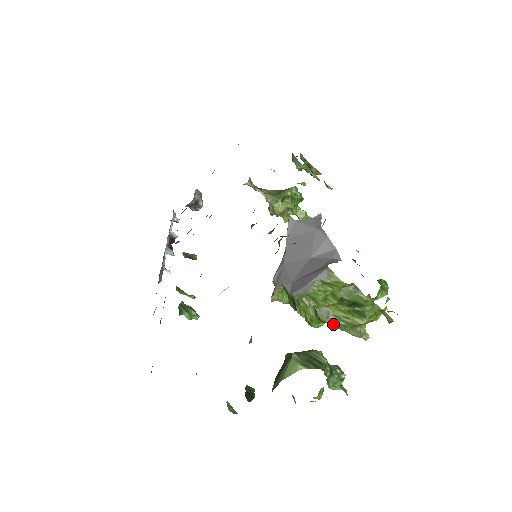
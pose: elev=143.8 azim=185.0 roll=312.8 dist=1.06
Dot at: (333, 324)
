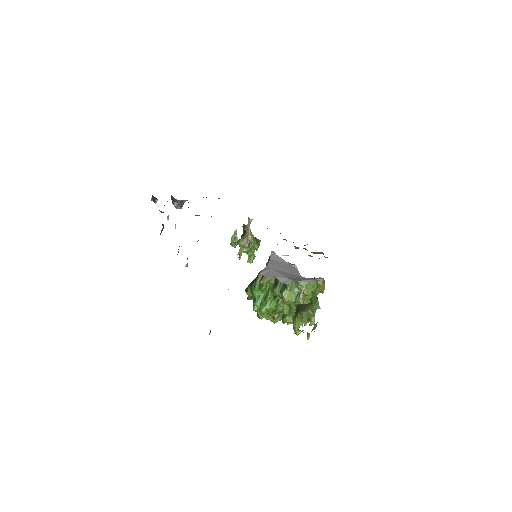
Dot at: occluded
